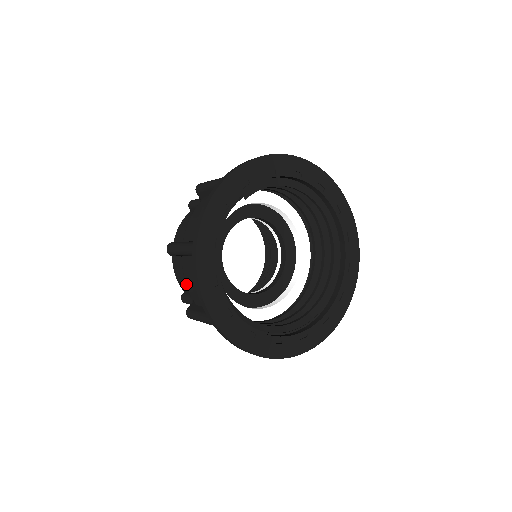
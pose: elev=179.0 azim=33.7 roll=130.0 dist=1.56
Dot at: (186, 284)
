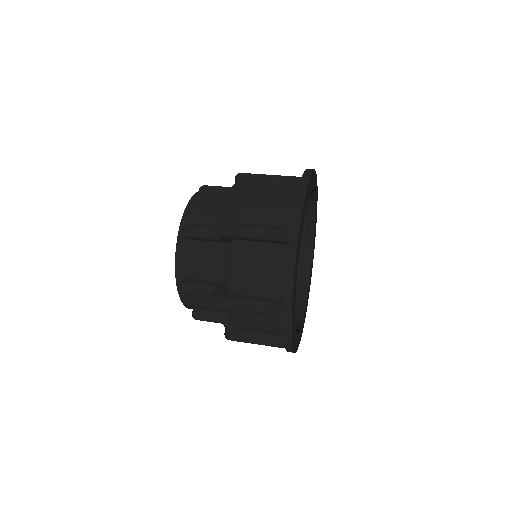
Dot at: occluded
